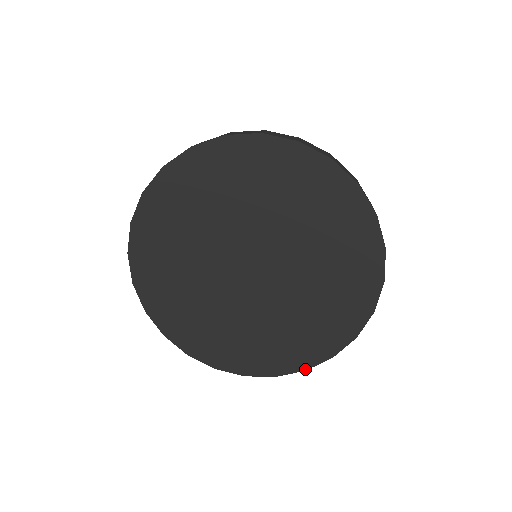
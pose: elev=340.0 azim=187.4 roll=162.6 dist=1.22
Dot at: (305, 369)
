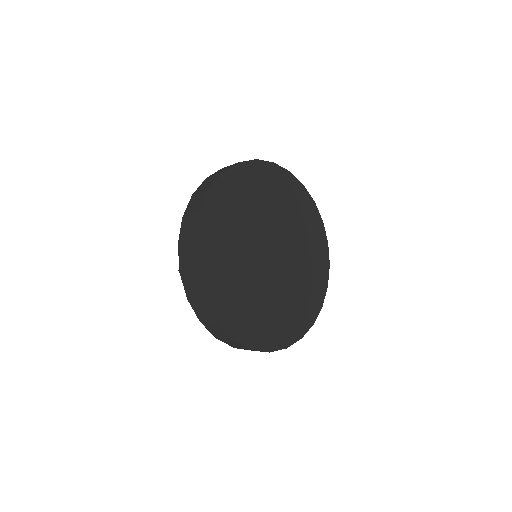
Dot at: (322, 305)
